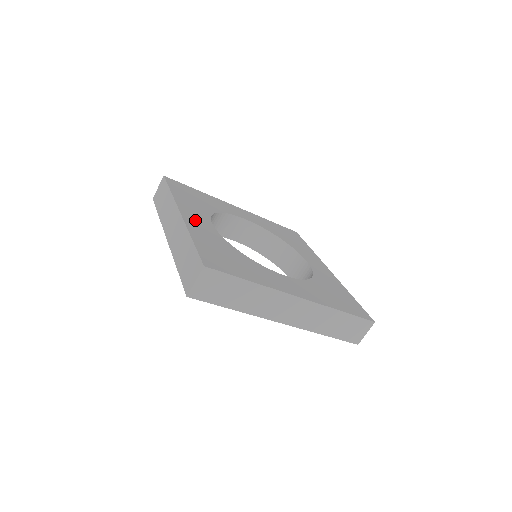
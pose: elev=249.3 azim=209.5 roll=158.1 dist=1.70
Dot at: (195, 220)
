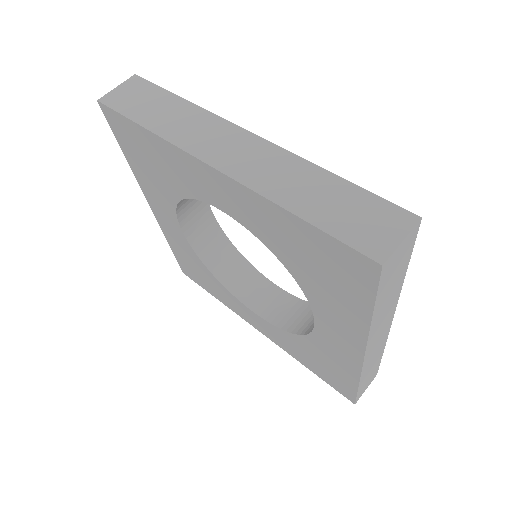
Dot at: occluded
